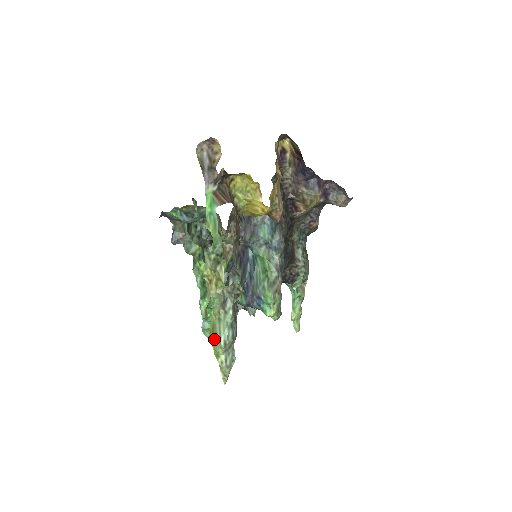
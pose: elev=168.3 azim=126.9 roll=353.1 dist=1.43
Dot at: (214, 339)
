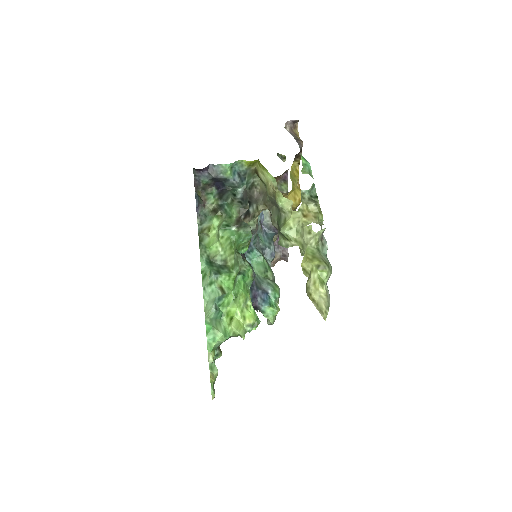
Dot at: (322, 262)
